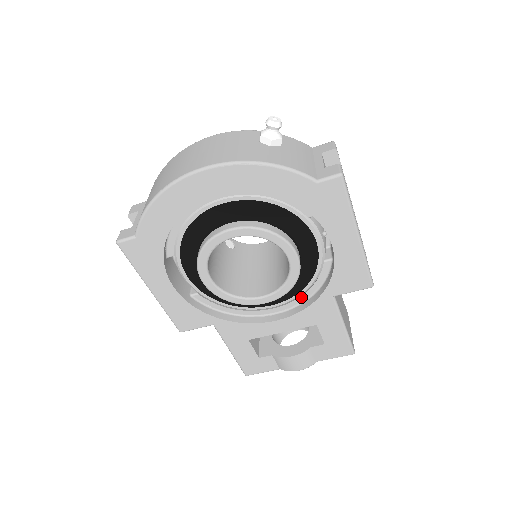
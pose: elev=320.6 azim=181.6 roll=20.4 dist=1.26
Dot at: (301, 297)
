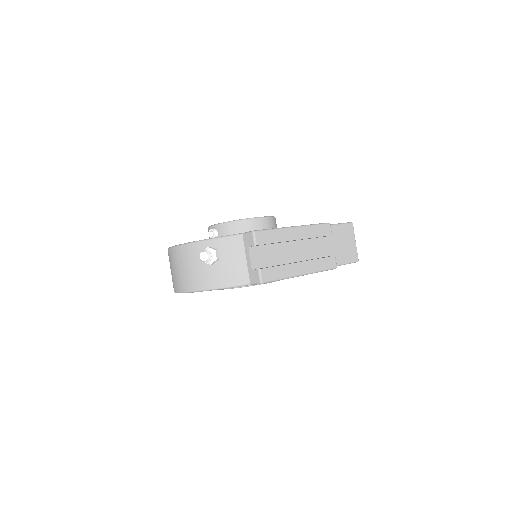
Dot at: occluded
